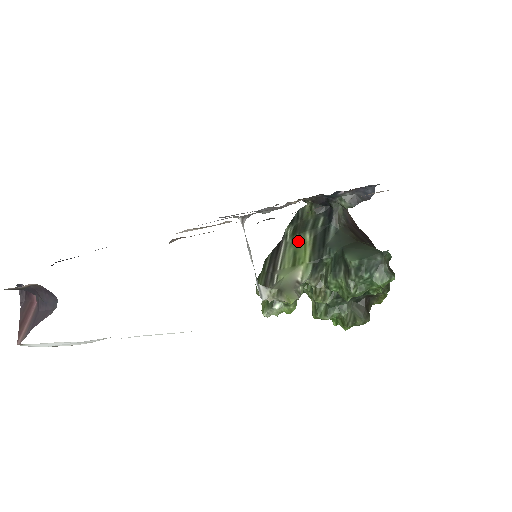
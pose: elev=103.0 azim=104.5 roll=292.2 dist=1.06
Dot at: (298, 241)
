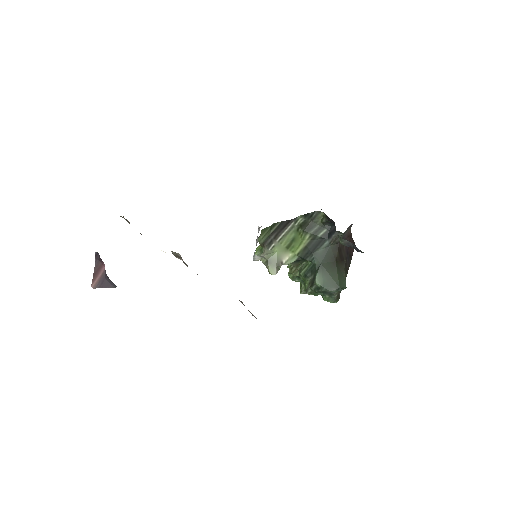
Dot at: (300, 234)
